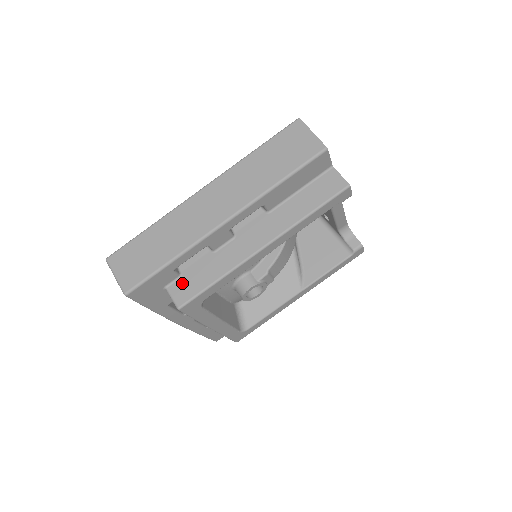
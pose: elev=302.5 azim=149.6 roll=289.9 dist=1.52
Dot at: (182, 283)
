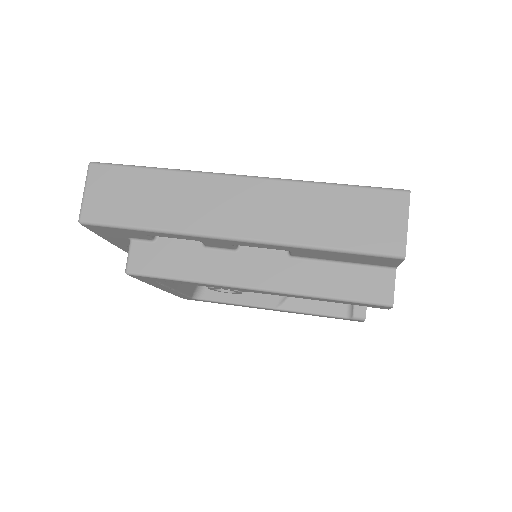
Dot at: (149, 250)
